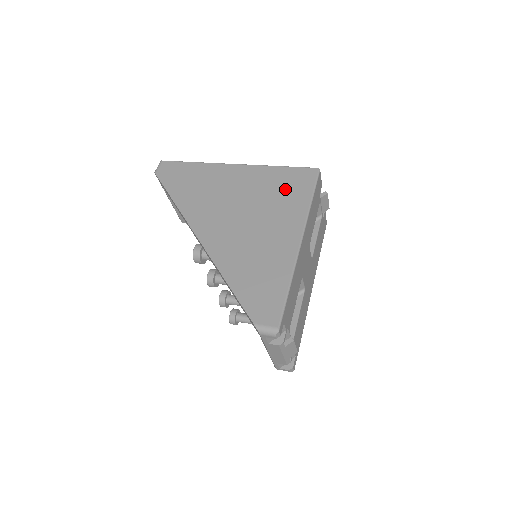
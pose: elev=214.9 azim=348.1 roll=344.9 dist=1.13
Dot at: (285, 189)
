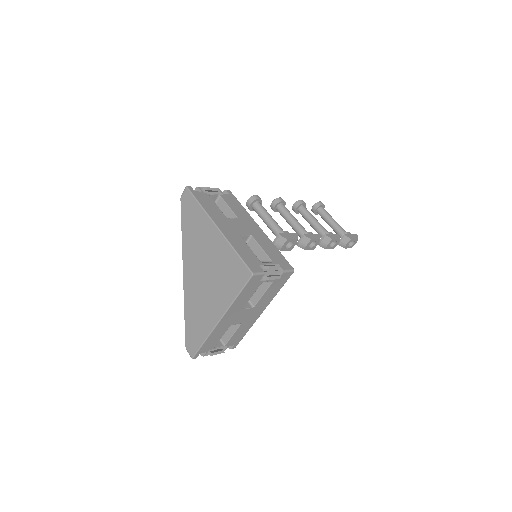
Dot at: (229, 275)
